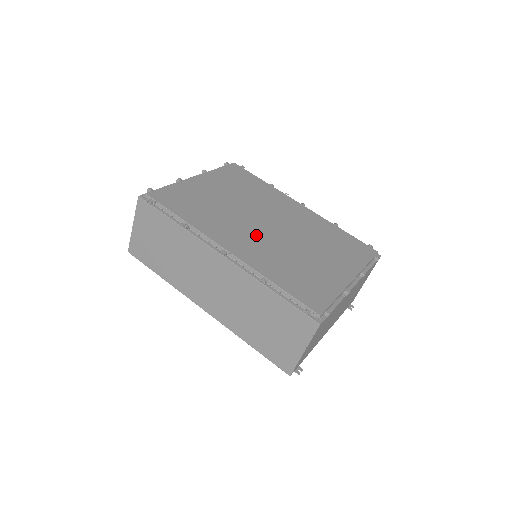
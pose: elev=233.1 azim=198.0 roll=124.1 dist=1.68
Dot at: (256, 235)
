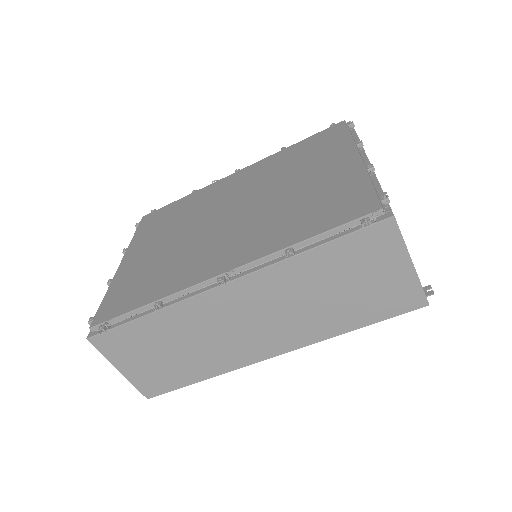
Dot at: (230, 233)
